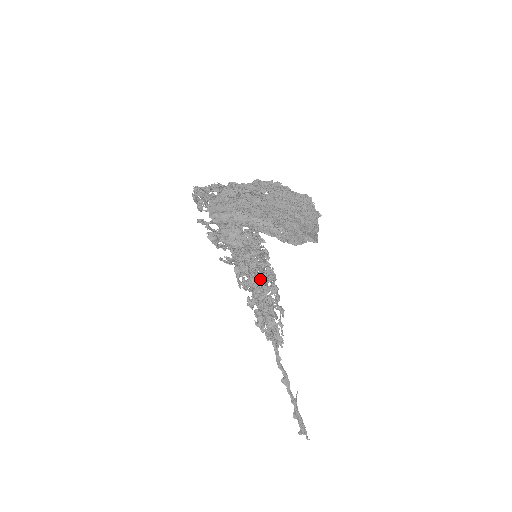
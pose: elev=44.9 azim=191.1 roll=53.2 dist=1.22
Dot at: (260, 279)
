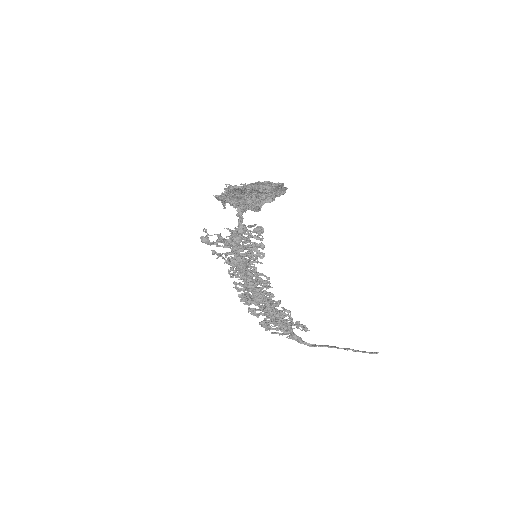
Dot at: (264, 284)
